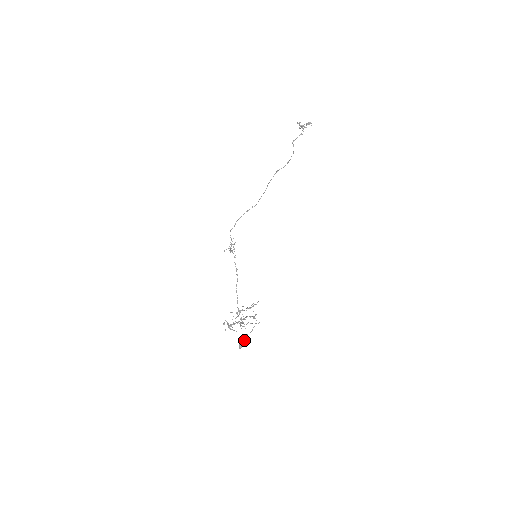
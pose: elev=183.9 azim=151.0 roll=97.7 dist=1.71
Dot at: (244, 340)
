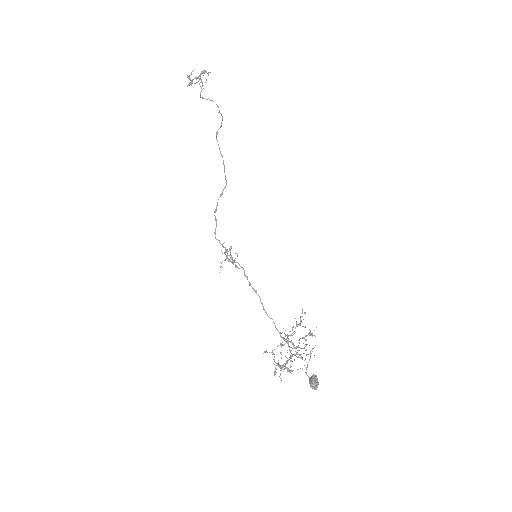
Dot at: (313, 375)
